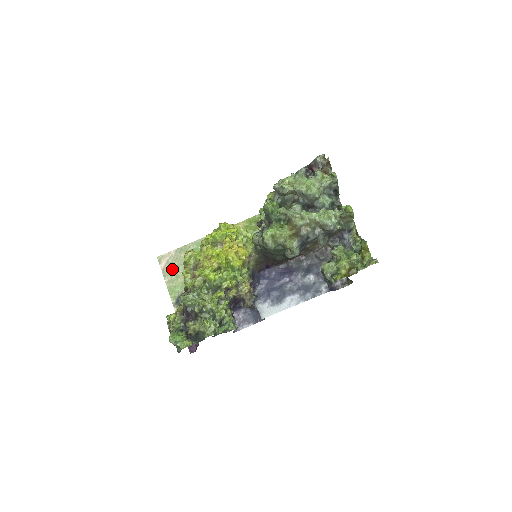
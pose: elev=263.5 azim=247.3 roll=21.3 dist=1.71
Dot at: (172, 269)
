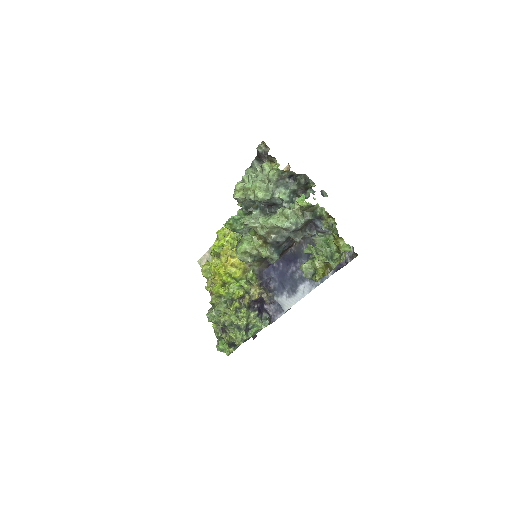
Dot at: occluded
